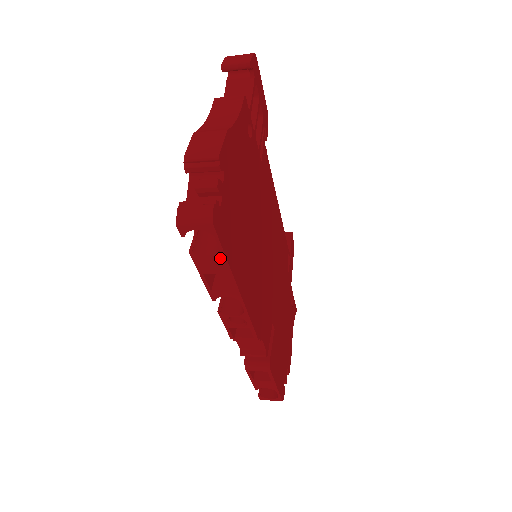
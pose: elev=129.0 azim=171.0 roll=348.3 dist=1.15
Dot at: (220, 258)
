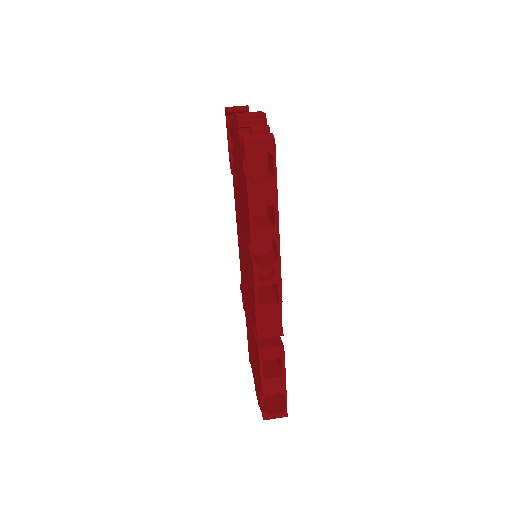
Dot at: (272, 184)
